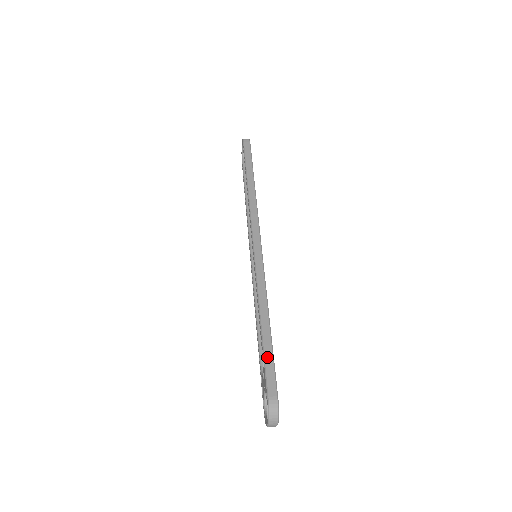
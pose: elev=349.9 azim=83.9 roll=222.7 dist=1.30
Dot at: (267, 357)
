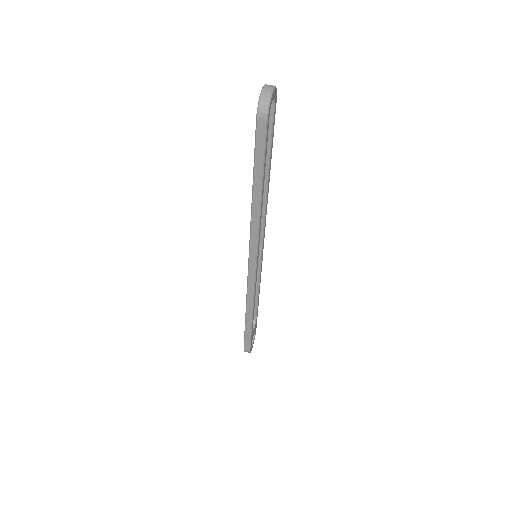
Dot at: (246, 335)
